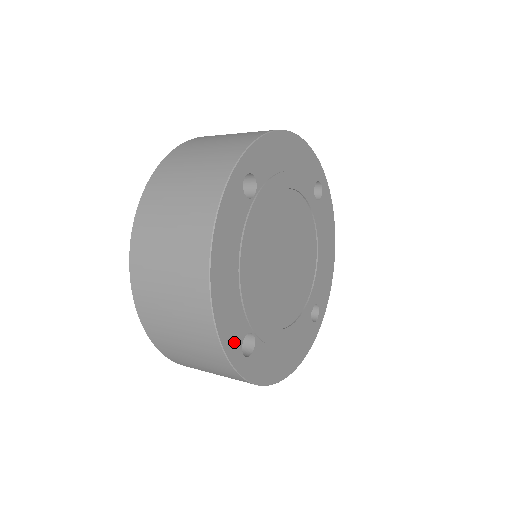
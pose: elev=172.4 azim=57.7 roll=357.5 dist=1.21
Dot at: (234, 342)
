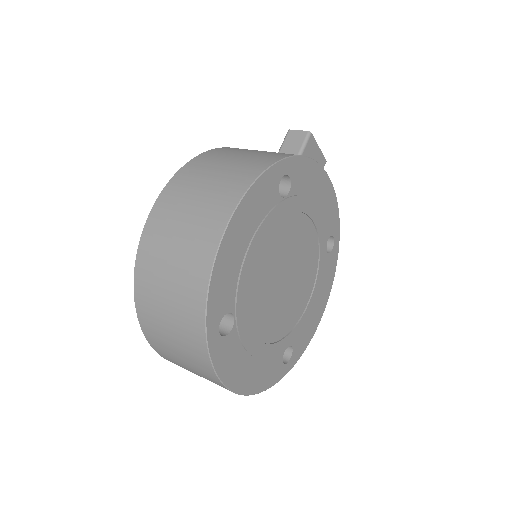
Dot at: (277, 373)
